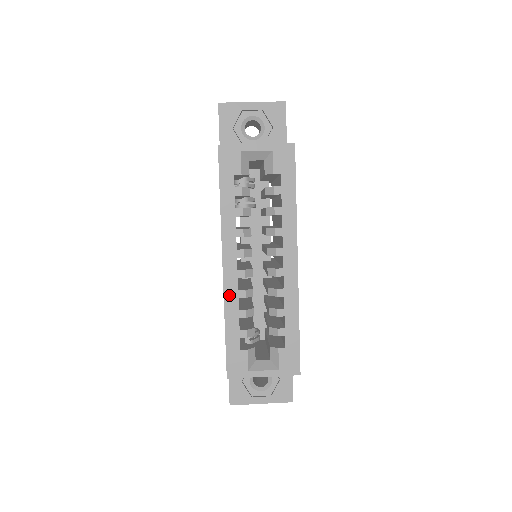
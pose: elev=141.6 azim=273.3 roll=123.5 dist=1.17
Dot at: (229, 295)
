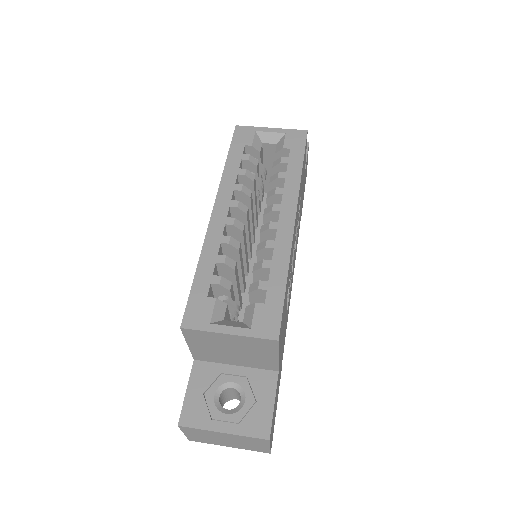
Dot at: (211, 238)
